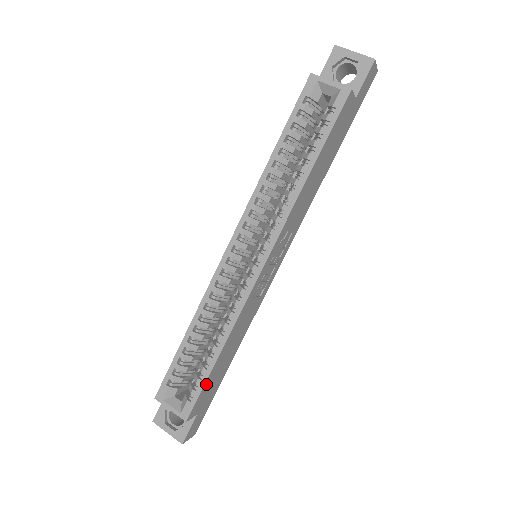
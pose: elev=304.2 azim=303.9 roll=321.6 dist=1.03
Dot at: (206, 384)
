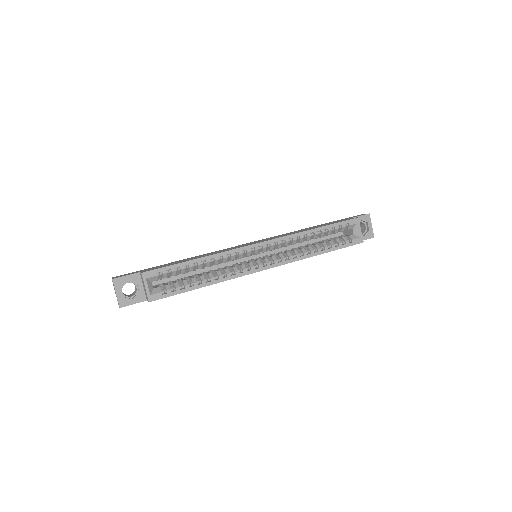
Dot at: (179, 293)
